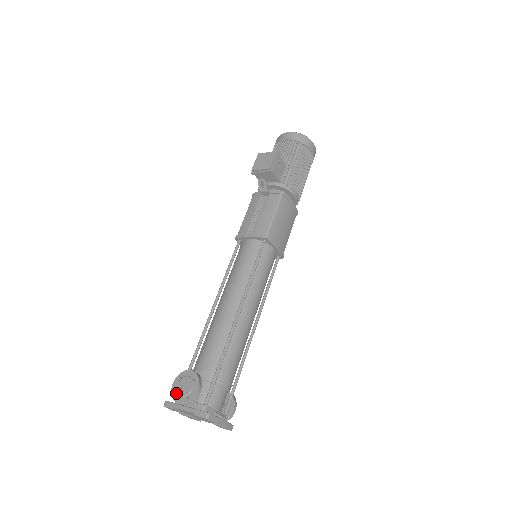
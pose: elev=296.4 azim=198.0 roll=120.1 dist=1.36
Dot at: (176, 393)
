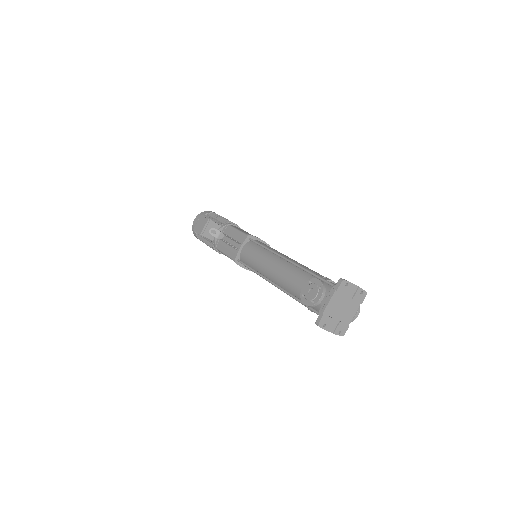
Dot at: (313, 304)
